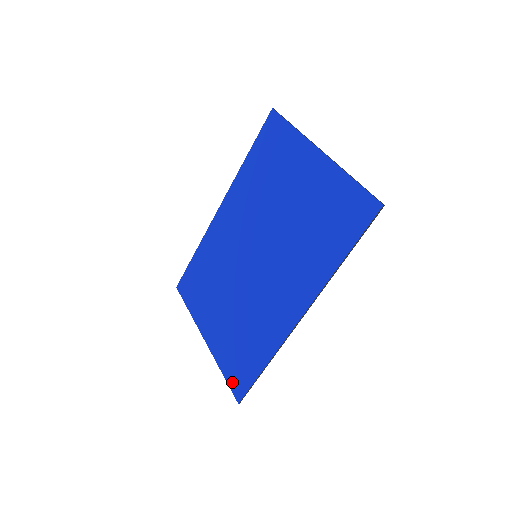
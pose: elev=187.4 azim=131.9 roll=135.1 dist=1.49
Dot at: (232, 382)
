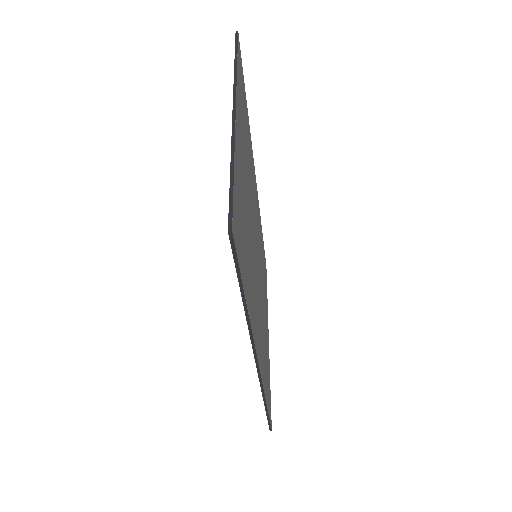
Dot at: occluded
